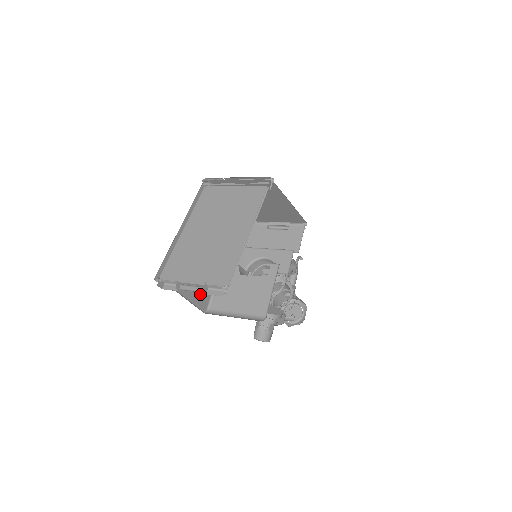
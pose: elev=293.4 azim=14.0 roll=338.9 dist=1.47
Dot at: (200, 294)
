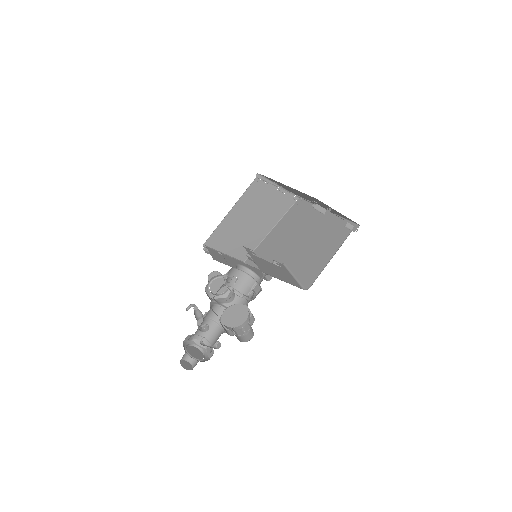
Dot at: occluded
